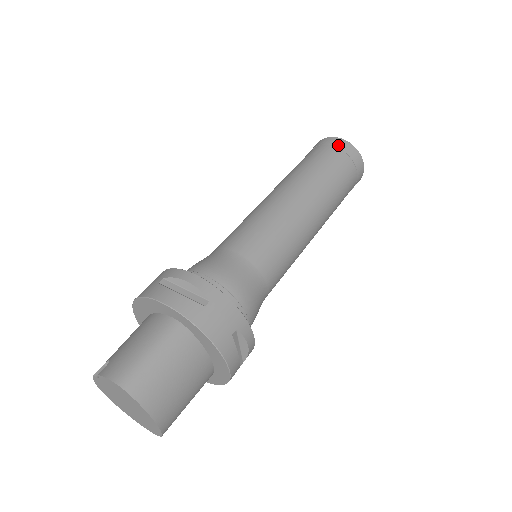
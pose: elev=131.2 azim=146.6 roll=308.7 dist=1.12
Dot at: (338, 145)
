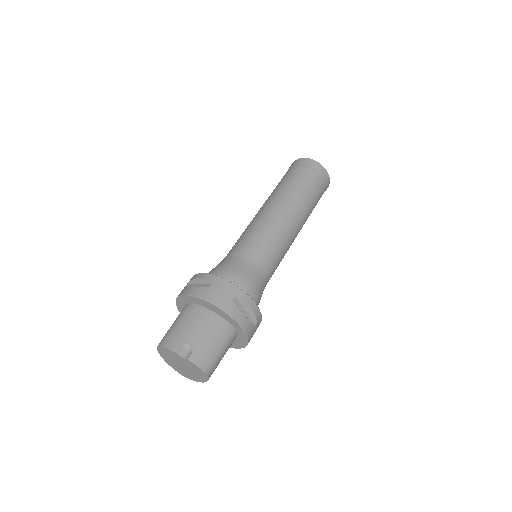
Dot at: (325, 180)
